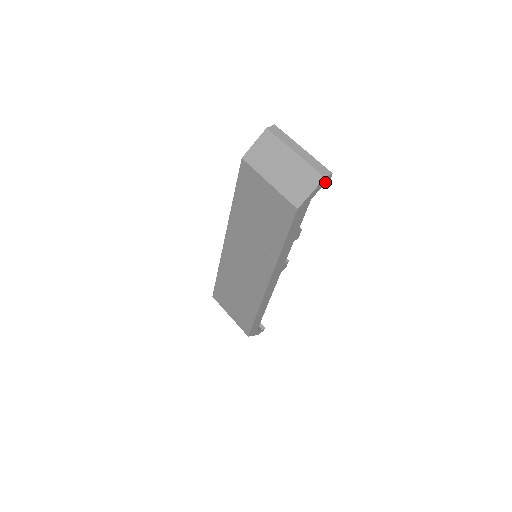
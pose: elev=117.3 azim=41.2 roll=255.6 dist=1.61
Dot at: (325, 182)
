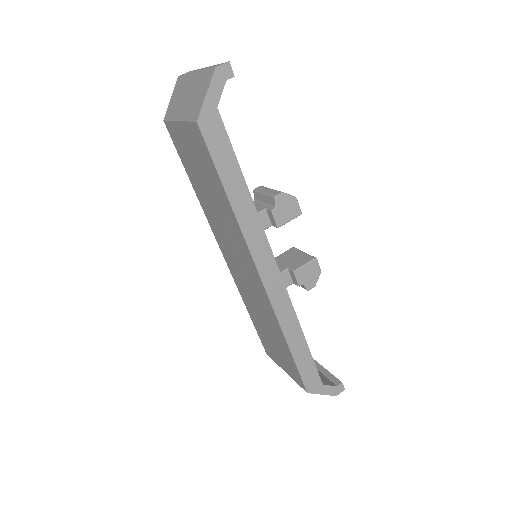
Dot at: (225, 77)
